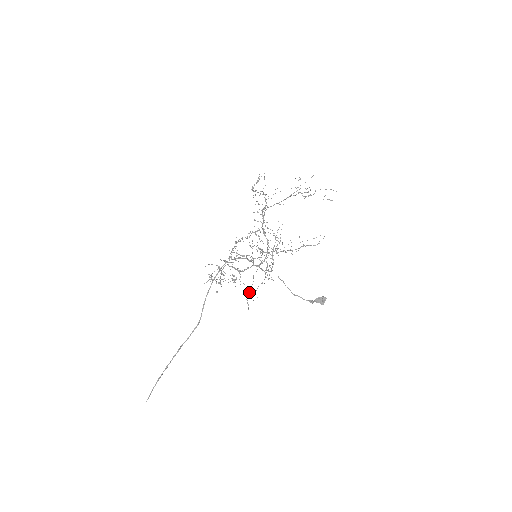
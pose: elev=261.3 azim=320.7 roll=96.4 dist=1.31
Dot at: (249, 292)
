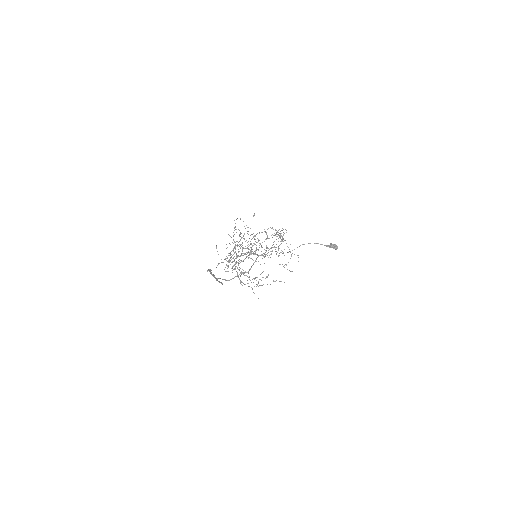
Dot at: occluded
